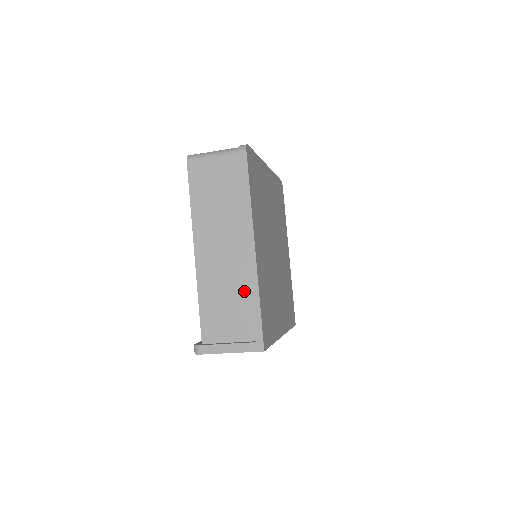
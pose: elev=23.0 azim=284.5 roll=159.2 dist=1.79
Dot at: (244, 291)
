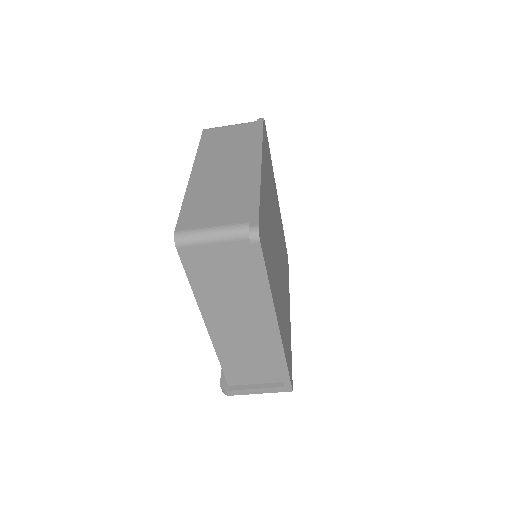
Dot at: (268, 353)
